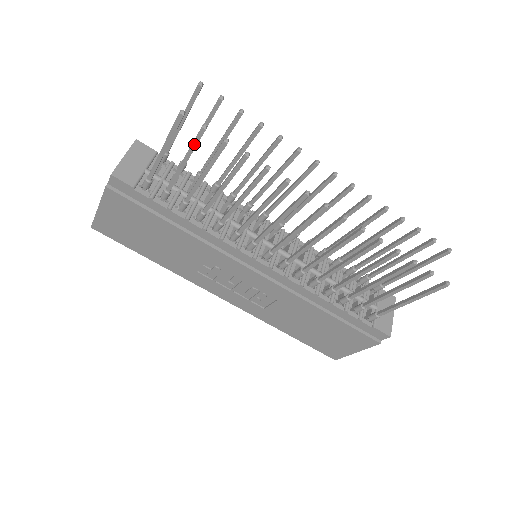
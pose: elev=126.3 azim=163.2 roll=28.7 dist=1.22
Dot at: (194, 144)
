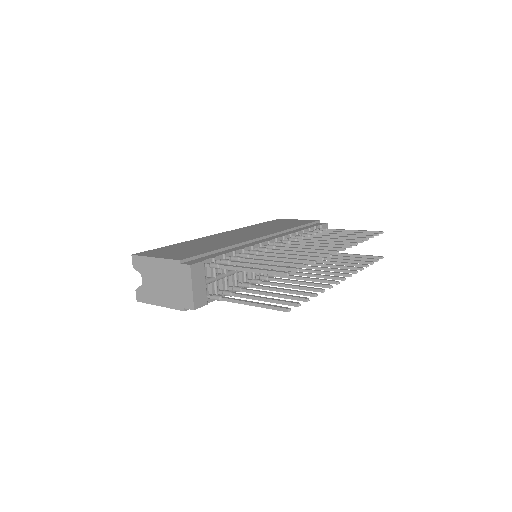
Dot at: (283, 304)
